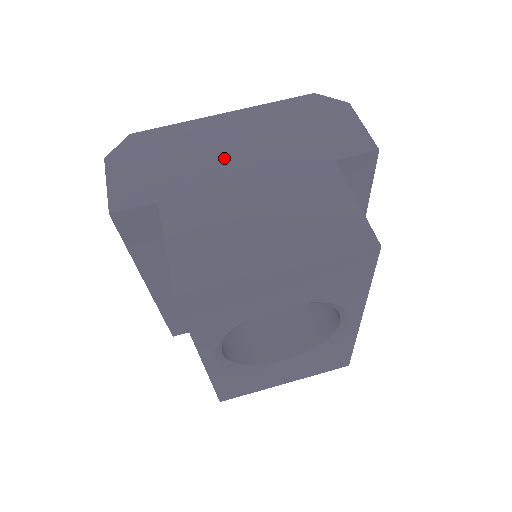
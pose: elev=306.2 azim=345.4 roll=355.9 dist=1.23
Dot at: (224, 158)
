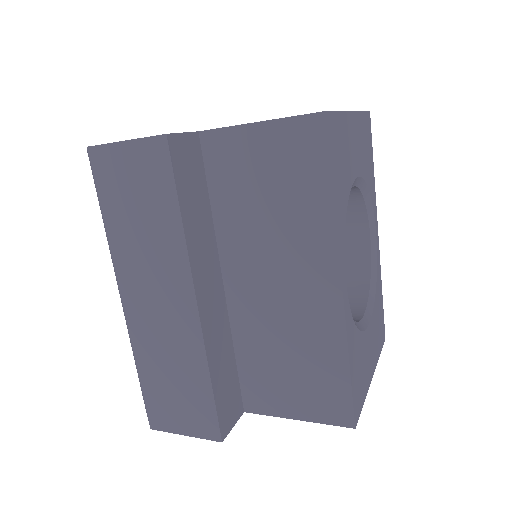
Dot at: occluded
